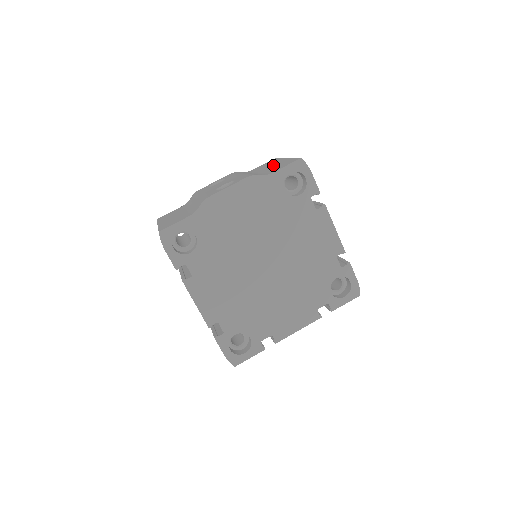
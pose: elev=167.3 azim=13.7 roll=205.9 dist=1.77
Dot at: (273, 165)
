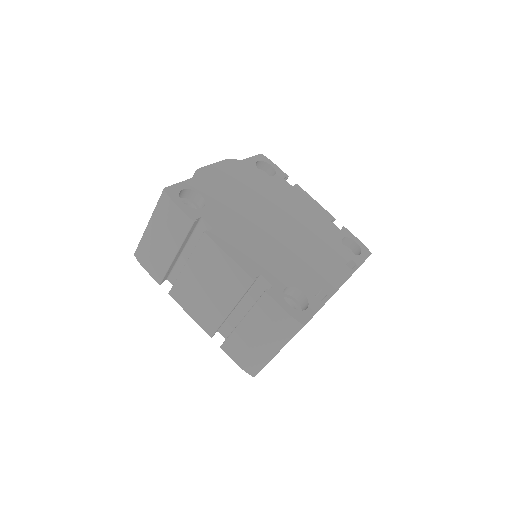
Dot at: occluded
